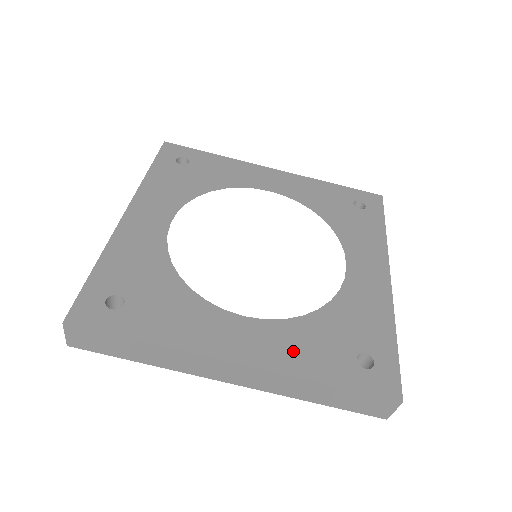
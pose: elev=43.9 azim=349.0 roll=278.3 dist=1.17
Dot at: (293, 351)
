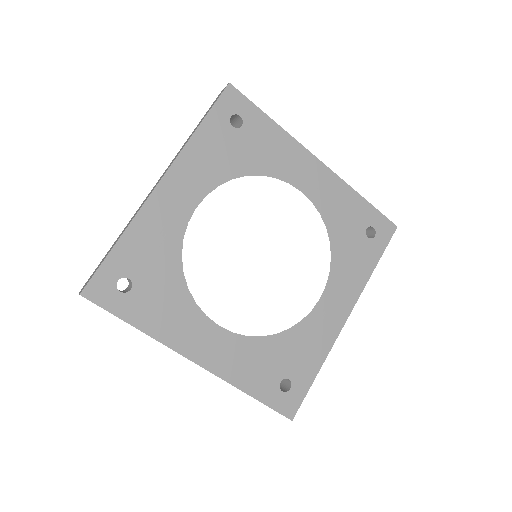
Dot at: (240, 365)
